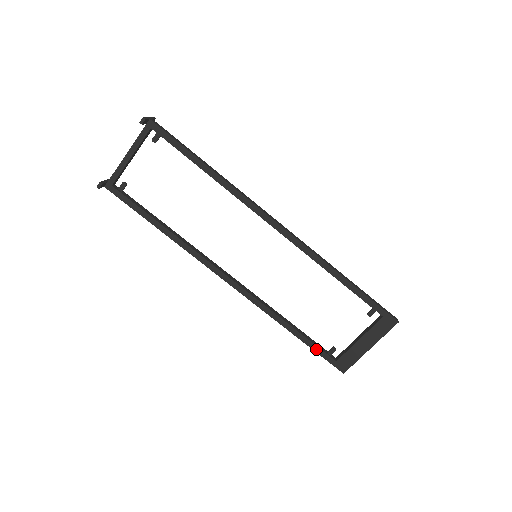
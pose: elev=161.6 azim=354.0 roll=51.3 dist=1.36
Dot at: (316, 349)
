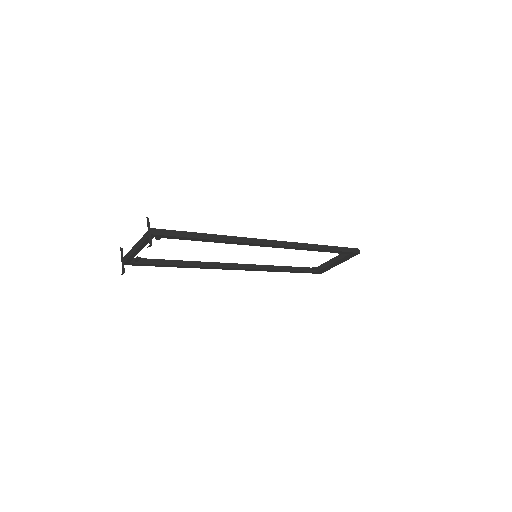
Dot at: (303, 272)
